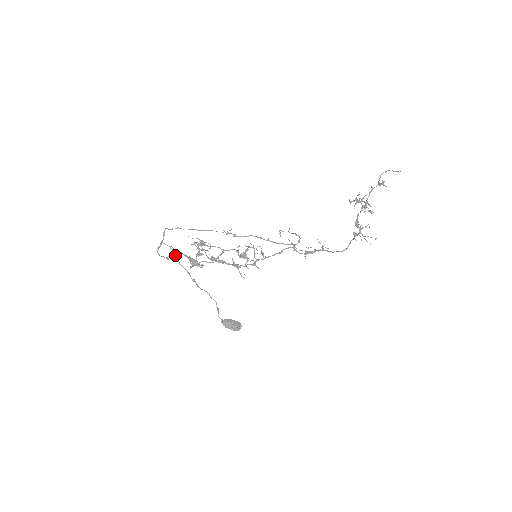
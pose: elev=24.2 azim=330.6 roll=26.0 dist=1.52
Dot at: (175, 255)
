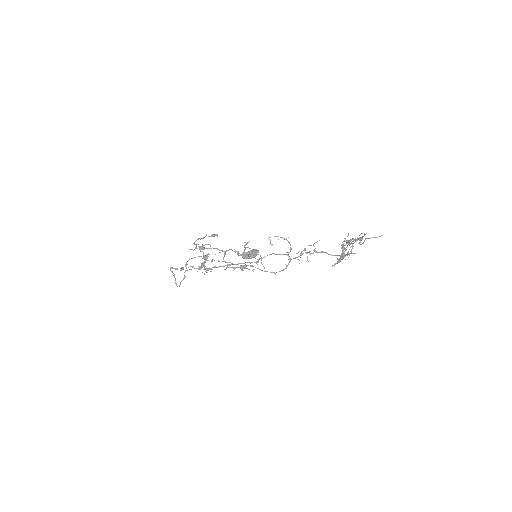
Dot at: (186, 265)
